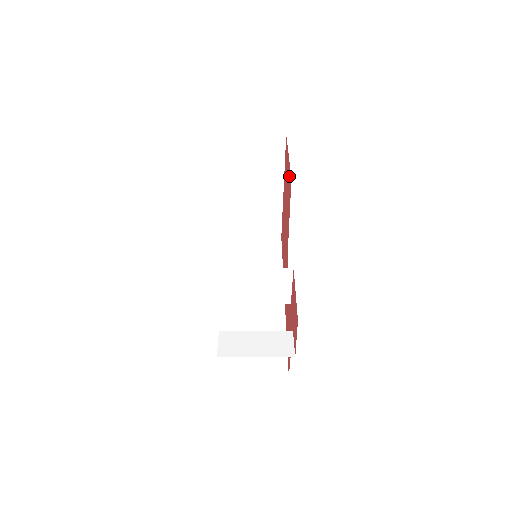
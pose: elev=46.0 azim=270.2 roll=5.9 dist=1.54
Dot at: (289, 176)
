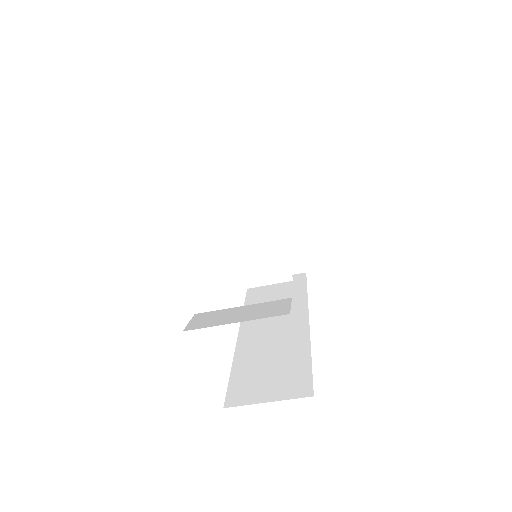
Dot at: occluded
